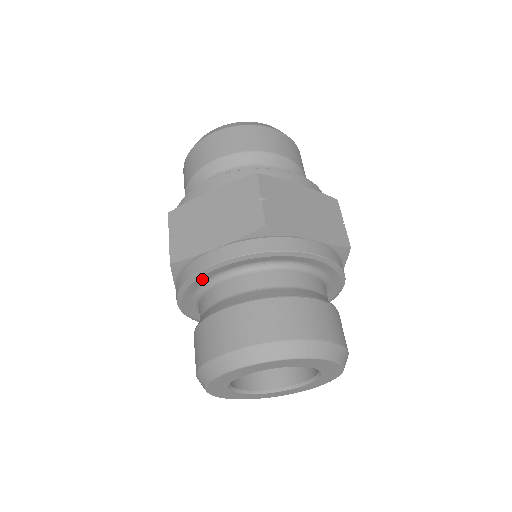
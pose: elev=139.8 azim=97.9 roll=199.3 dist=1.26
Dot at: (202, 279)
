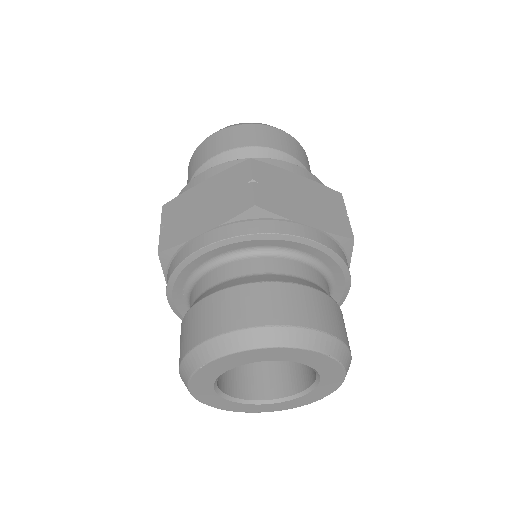
Dot at: (190, 268)
